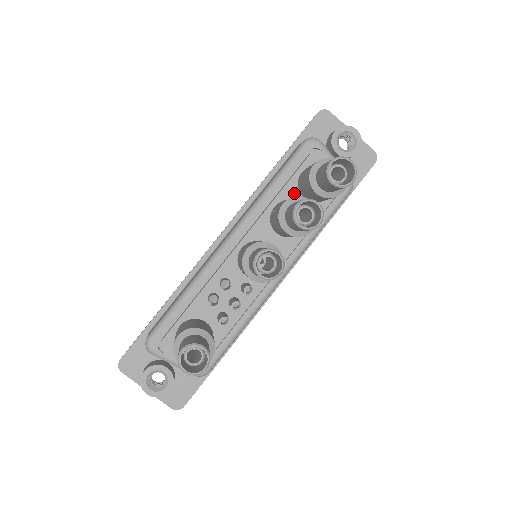
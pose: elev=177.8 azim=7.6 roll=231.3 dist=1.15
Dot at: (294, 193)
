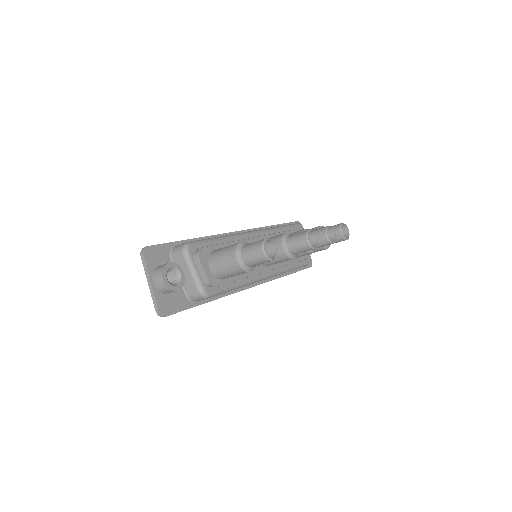
Dot at: occluded
